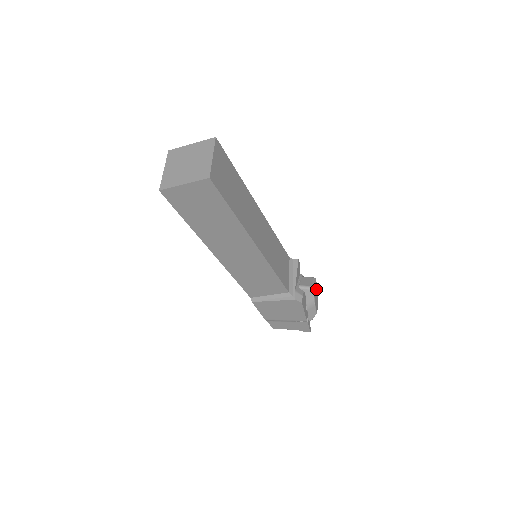
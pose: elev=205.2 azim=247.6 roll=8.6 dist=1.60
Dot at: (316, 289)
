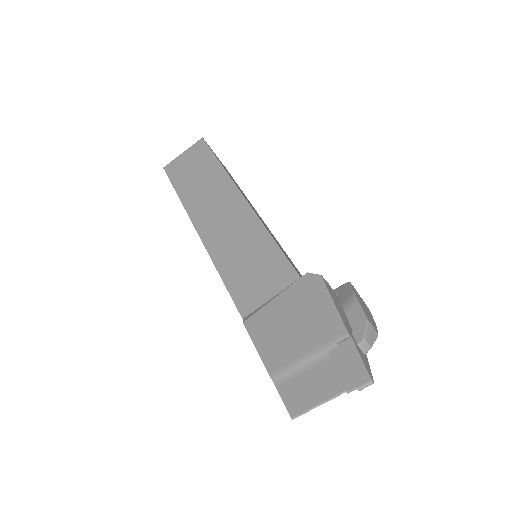
Dot at: (369, 313)
